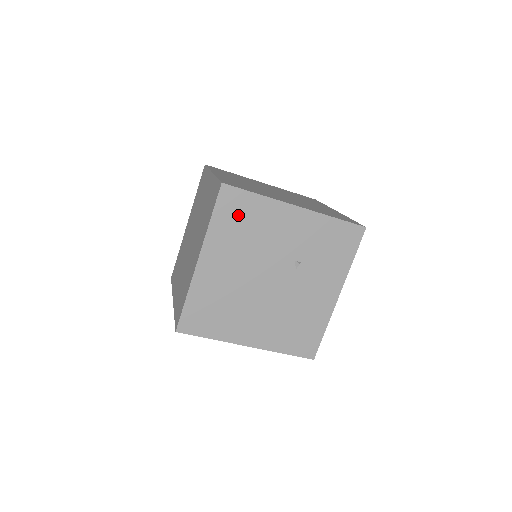
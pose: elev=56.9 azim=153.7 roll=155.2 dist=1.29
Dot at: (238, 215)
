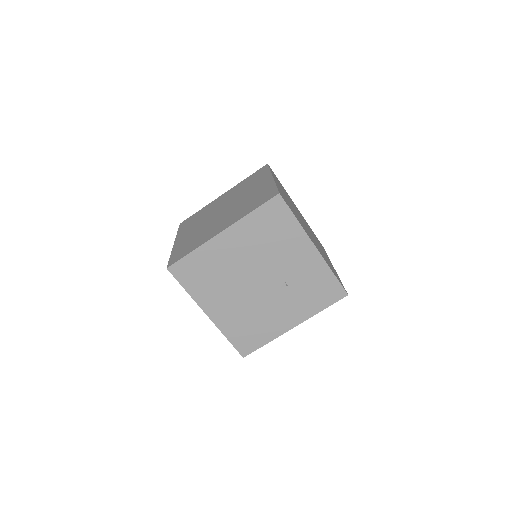
Dot at: (272, 222)
